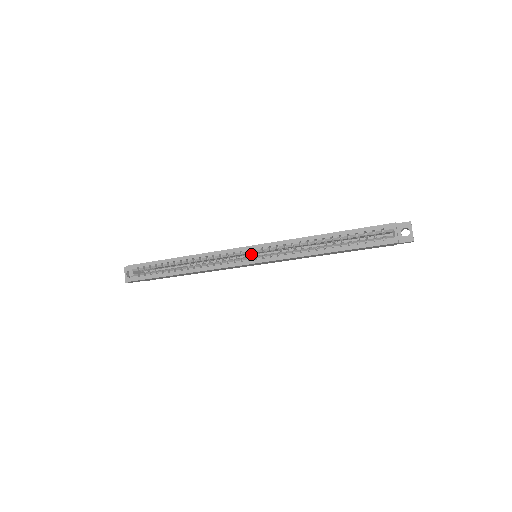
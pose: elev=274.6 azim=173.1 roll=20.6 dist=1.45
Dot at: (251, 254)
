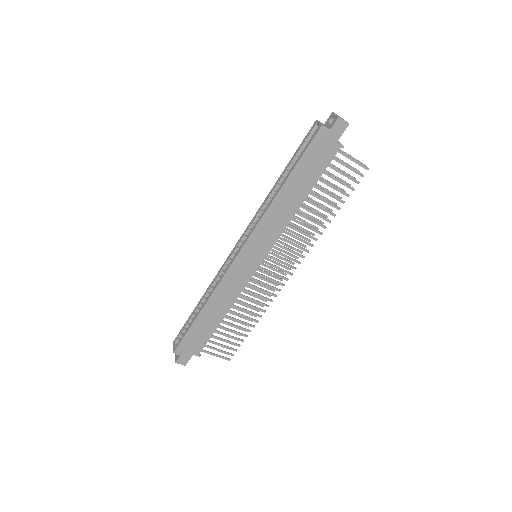
Dot at: occluded
